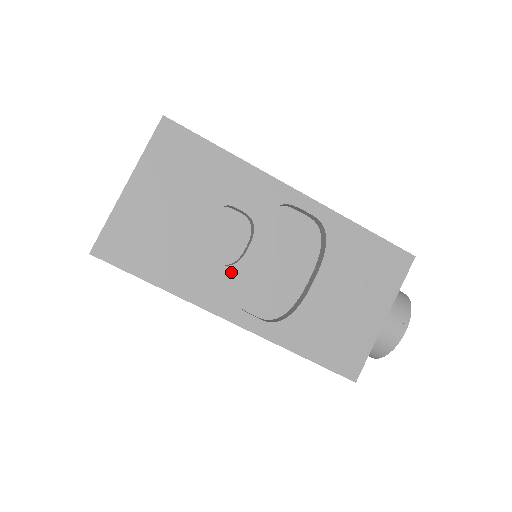
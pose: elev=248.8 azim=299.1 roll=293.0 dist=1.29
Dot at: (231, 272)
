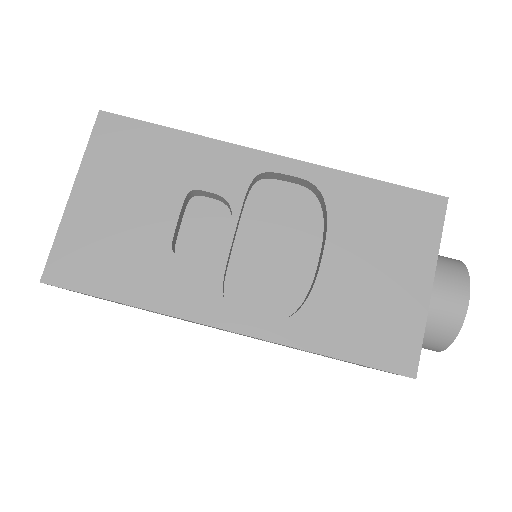
Dot at: (214, 268)
